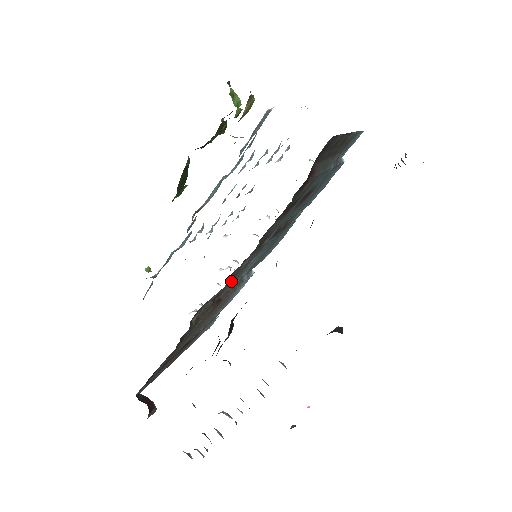
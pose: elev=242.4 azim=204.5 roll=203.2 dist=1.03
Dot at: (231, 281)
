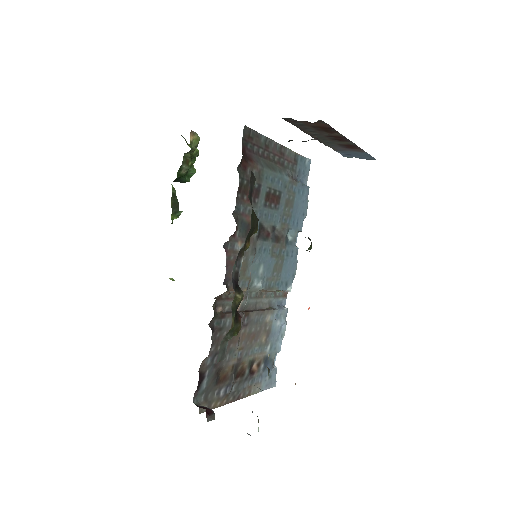
Dot at: occluded
